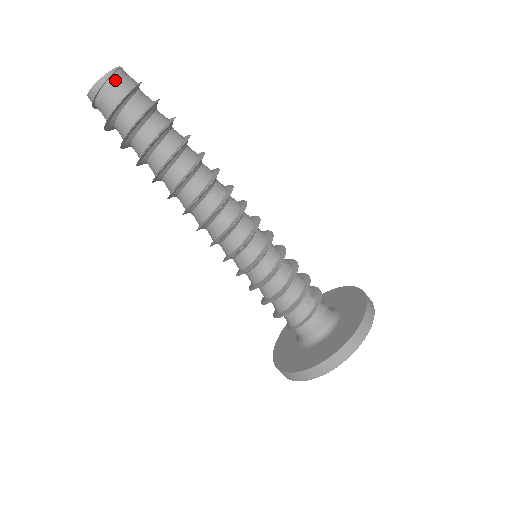
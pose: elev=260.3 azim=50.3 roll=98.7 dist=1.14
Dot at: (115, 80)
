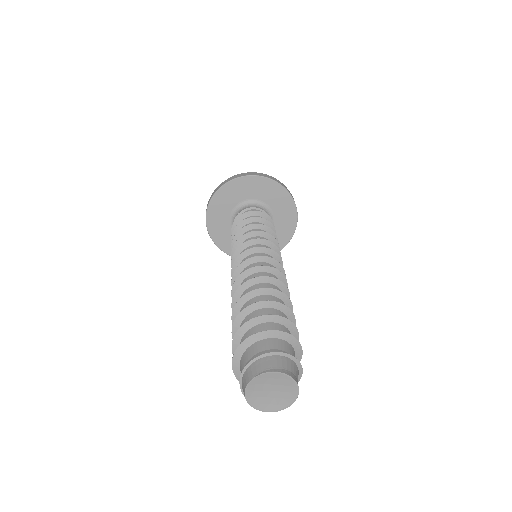
Dot at: occluded
